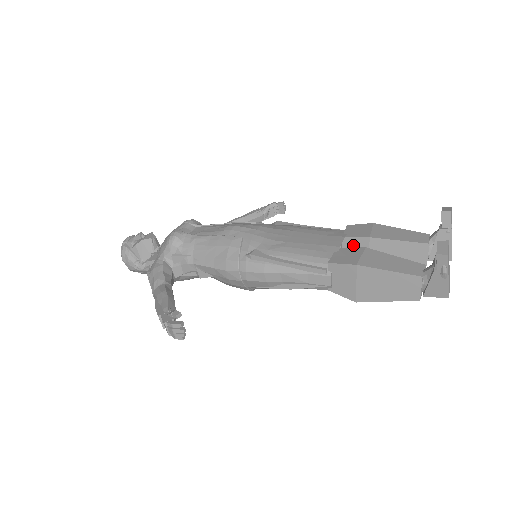
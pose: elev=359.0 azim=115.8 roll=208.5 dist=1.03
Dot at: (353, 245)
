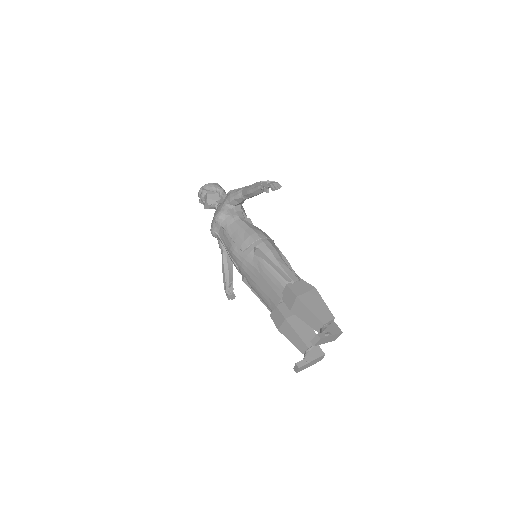
Dot at: occluded
